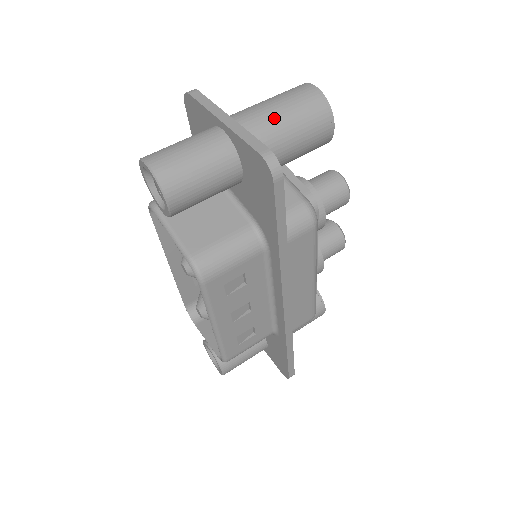
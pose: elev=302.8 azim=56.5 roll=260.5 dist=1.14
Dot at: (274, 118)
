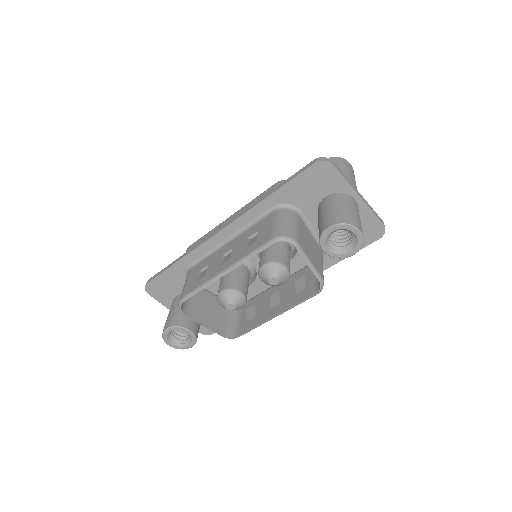
Dot at: occluded
